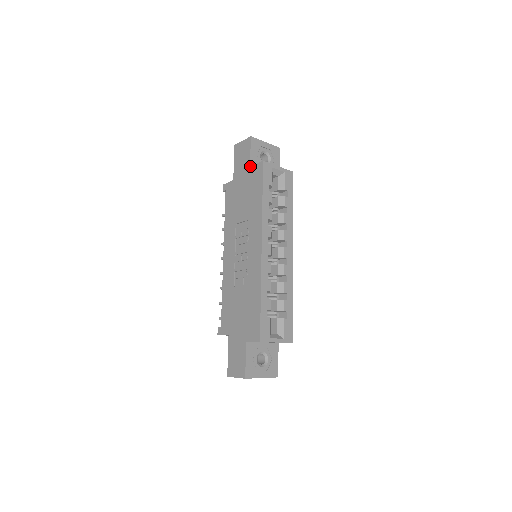
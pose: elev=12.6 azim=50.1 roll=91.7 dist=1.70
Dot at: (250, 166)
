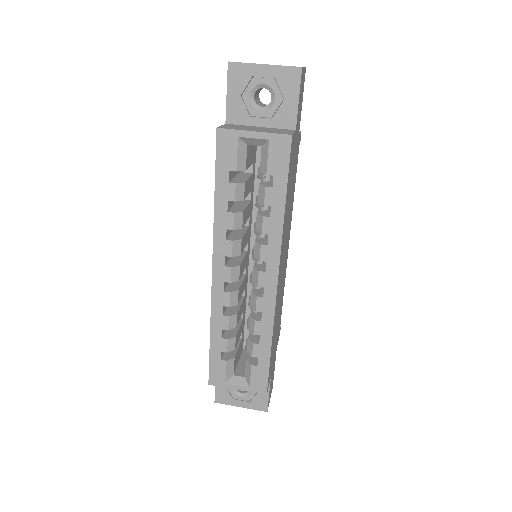
Dot at: (226, 122)
